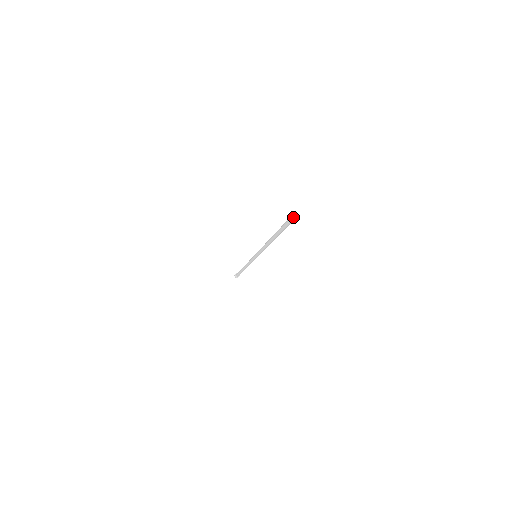
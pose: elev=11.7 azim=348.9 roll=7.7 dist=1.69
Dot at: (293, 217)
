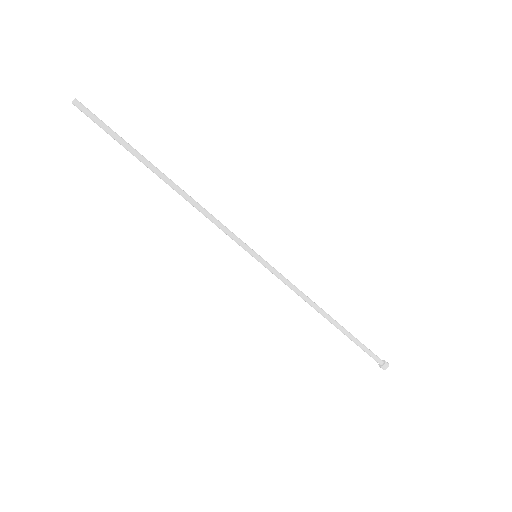
Dot at: (75, 100)
